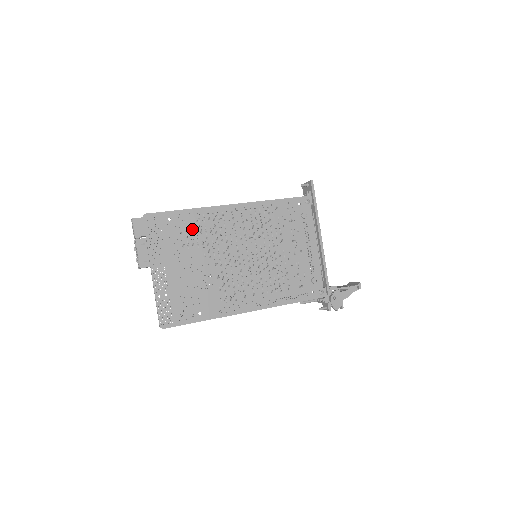
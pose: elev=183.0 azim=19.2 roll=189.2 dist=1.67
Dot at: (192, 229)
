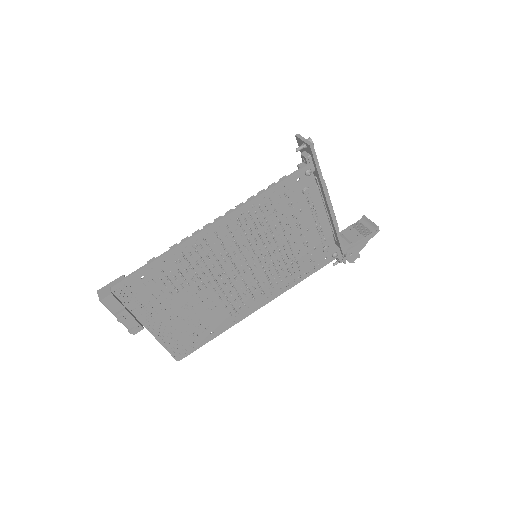
Dot at: (174, 273)
